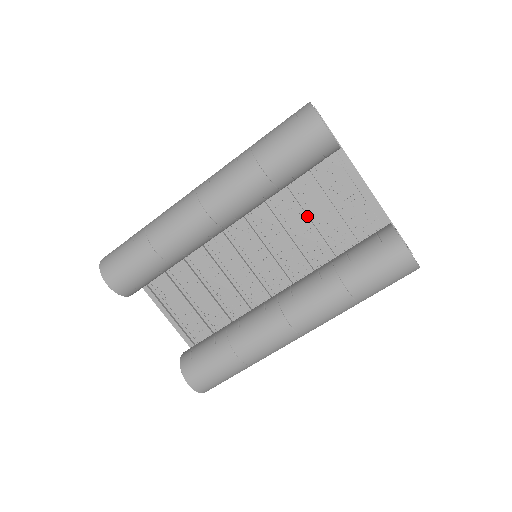
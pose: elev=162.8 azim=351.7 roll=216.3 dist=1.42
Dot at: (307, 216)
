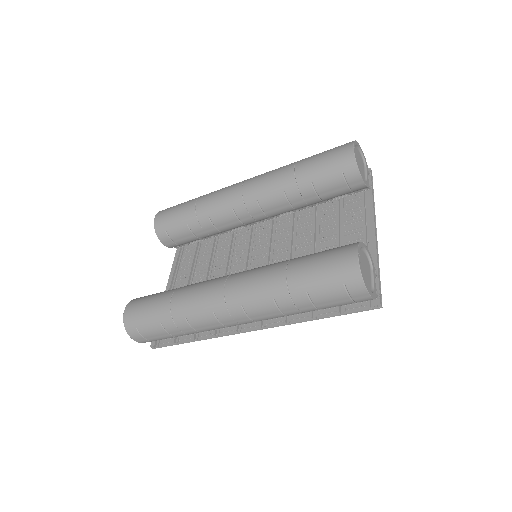
Dot at: (314, 241)
